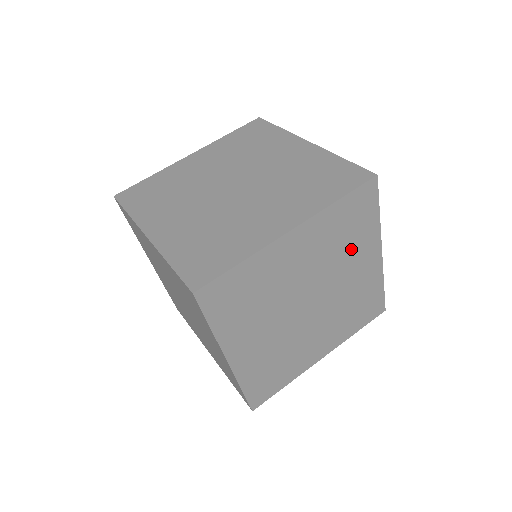
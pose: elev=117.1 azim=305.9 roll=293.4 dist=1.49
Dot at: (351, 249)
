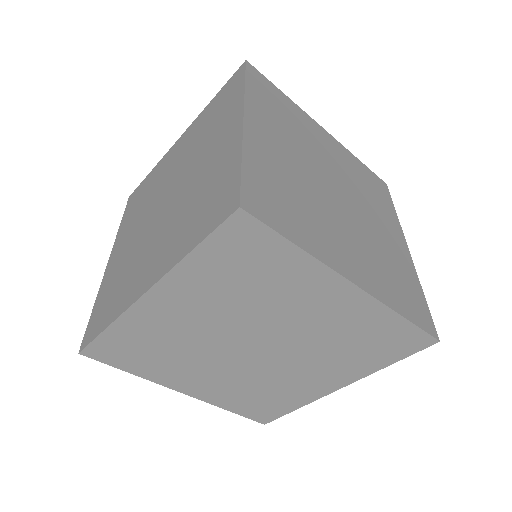
Dot at: (303, 130)
